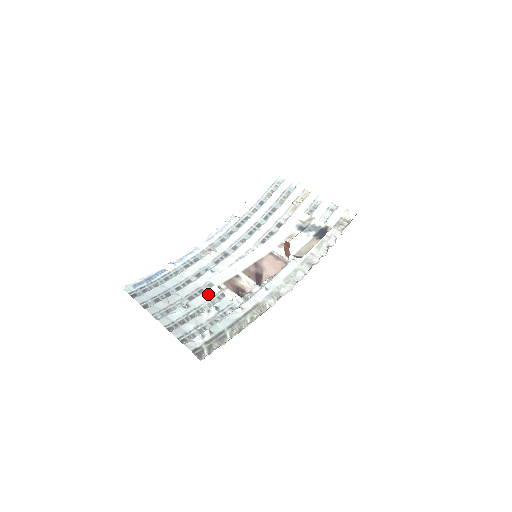
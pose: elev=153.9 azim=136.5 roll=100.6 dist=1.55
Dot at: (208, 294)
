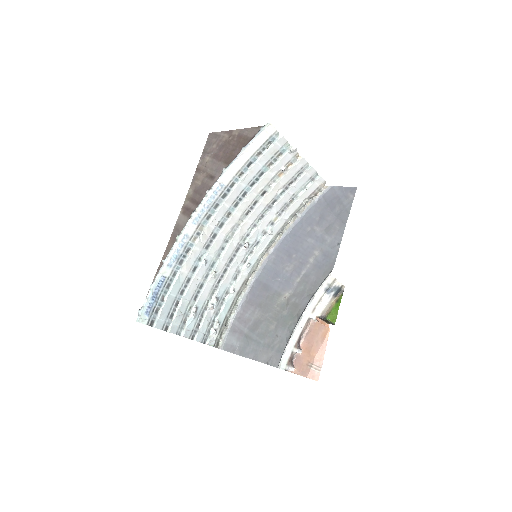
Dot at: (208, 288)
